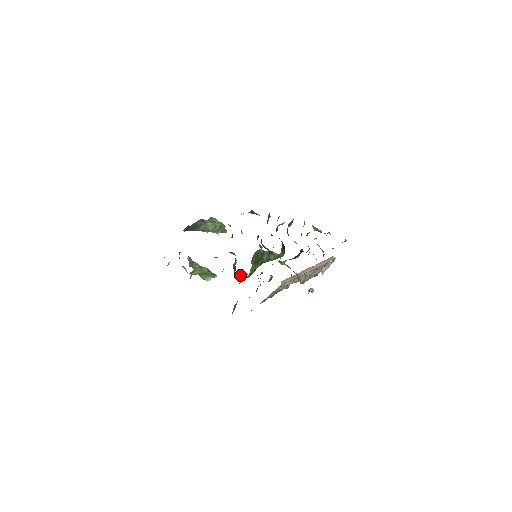
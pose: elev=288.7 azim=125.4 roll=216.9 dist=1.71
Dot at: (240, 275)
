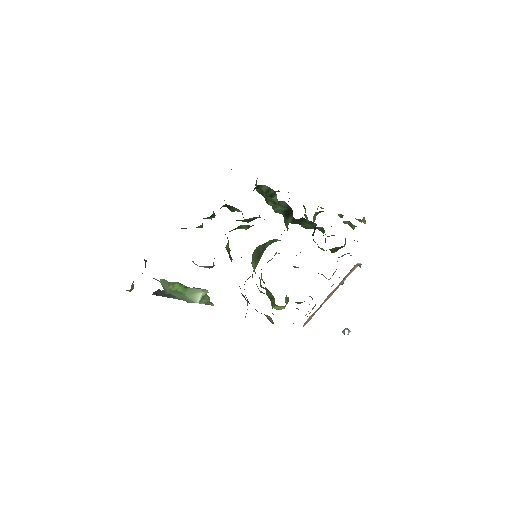
Dot at: occluded
